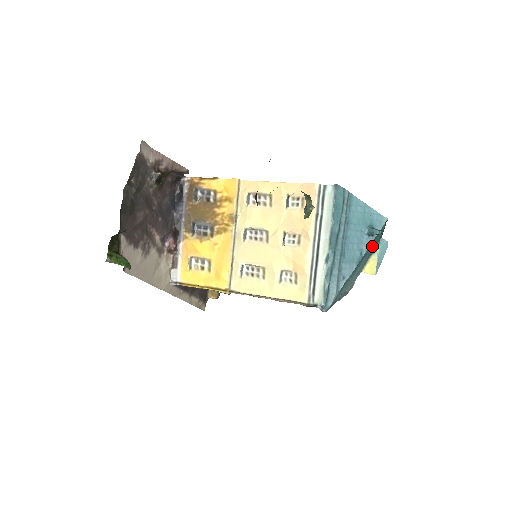
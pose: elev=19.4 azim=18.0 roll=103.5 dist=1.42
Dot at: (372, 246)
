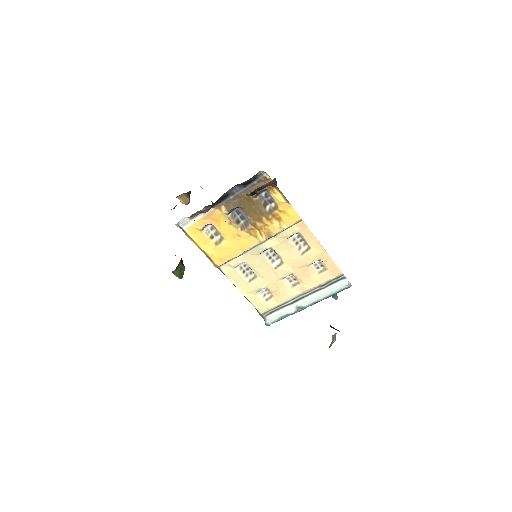
Dot at: occluded
